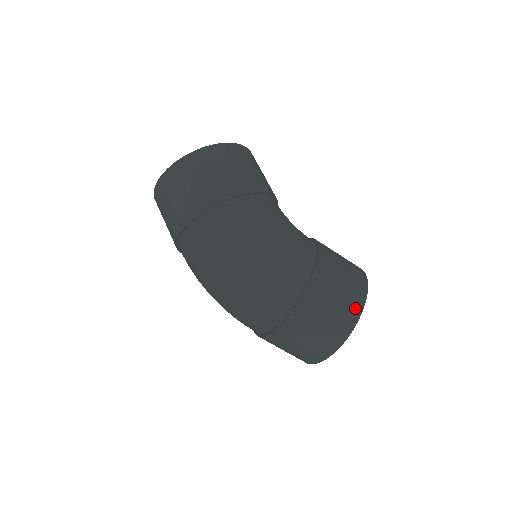
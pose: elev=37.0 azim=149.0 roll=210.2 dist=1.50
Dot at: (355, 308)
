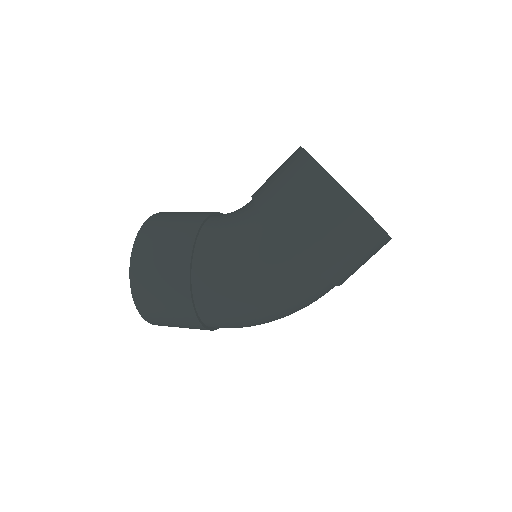
Dot at: (351, 212)
